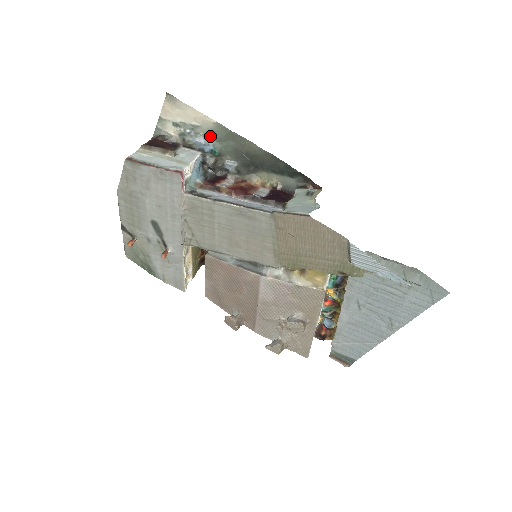
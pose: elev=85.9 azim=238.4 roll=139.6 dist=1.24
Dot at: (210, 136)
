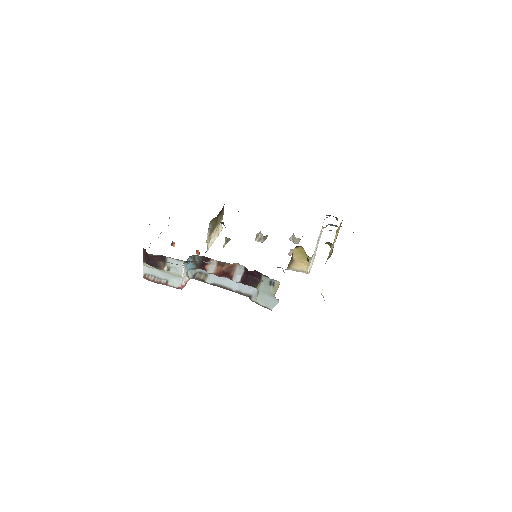
Dot at: occluded
